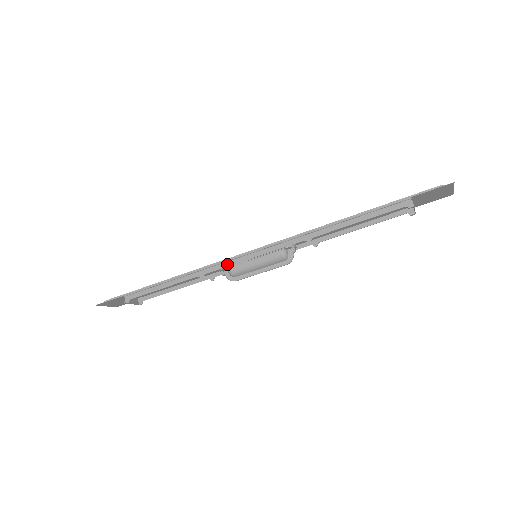
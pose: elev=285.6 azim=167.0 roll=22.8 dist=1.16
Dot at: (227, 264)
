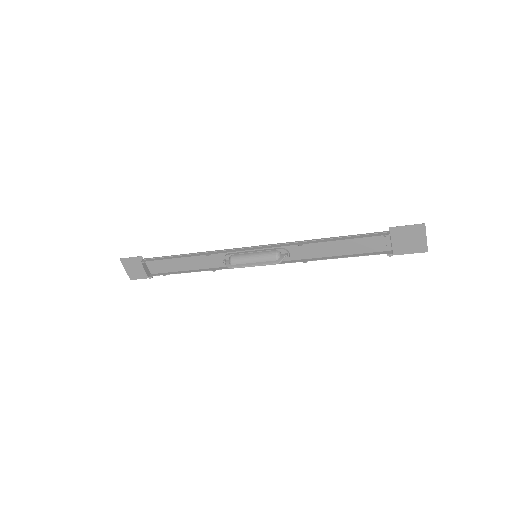
Dot at: (232, 251)
